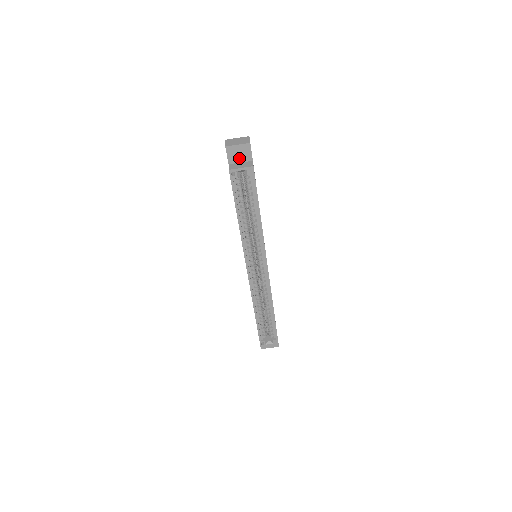
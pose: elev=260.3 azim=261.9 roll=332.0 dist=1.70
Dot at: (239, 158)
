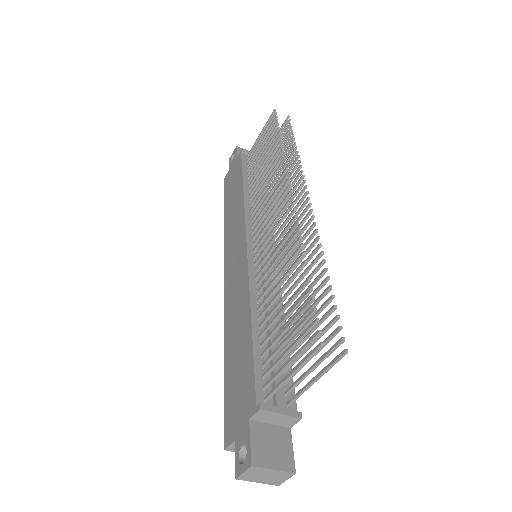
Dot at: occluded
